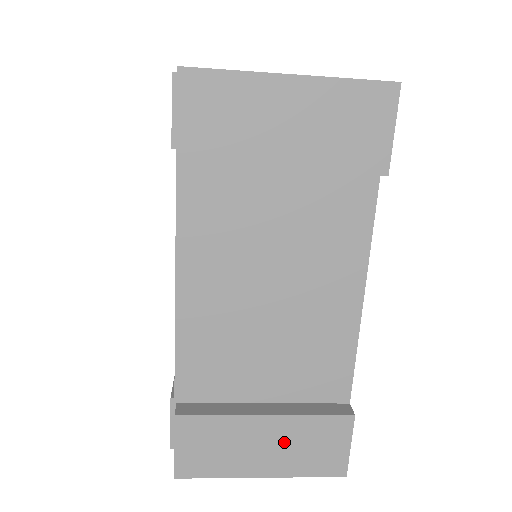
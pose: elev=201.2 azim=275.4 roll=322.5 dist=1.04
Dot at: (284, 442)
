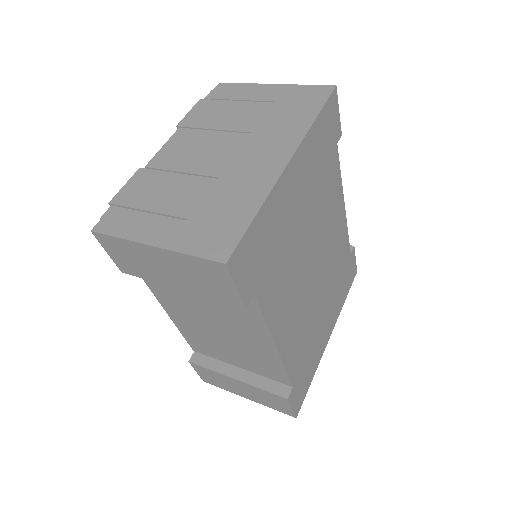
Dot at: (251, 392)
